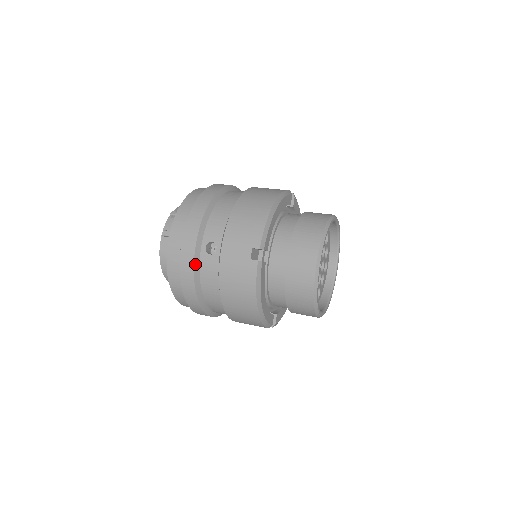
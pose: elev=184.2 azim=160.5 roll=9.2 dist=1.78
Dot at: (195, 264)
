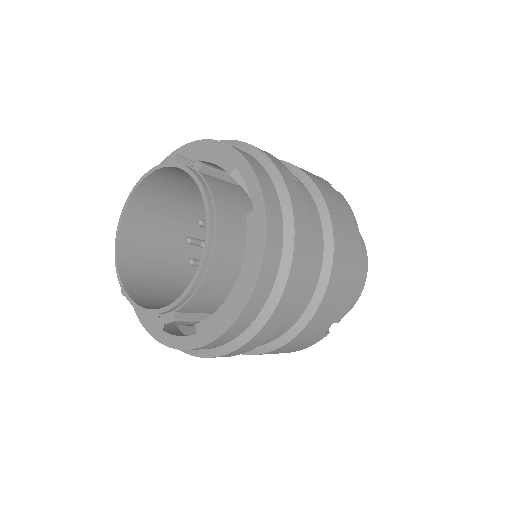
Dot at: (296, 184)
